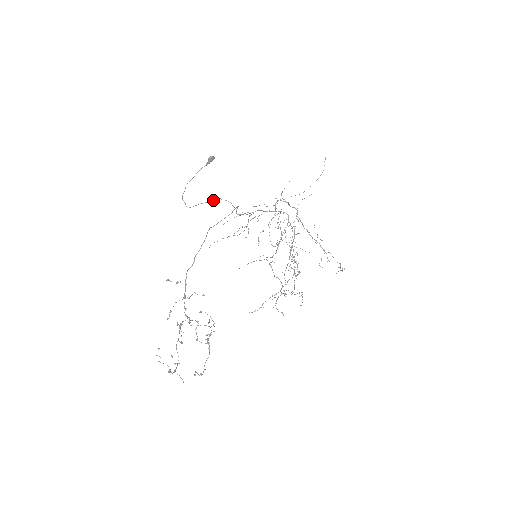
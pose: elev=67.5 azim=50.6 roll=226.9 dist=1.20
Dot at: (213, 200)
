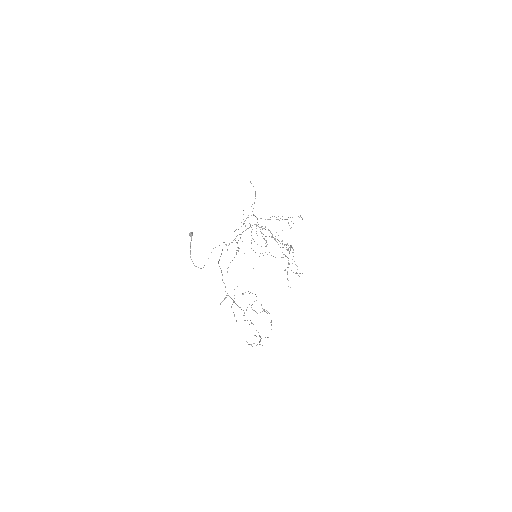
Dot at: occluded
